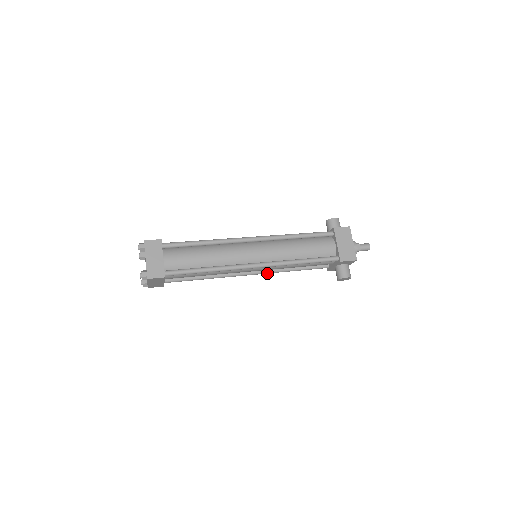
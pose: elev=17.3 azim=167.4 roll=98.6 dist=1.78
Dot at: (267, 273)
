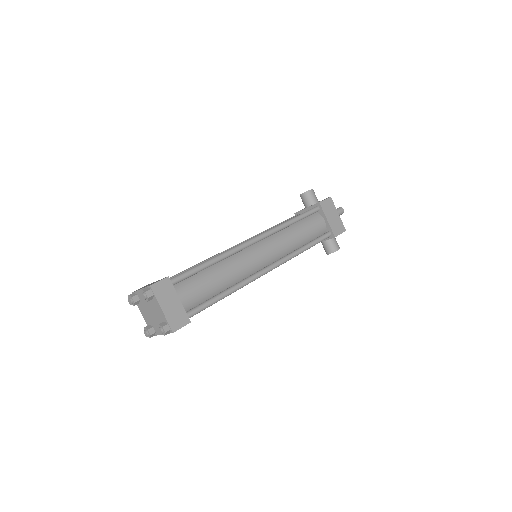
Dot at: occluded
